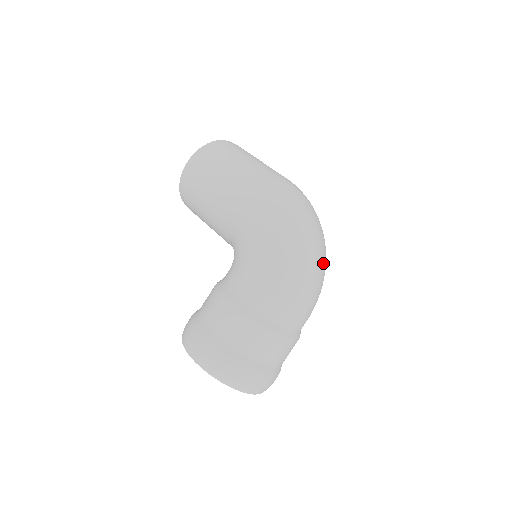
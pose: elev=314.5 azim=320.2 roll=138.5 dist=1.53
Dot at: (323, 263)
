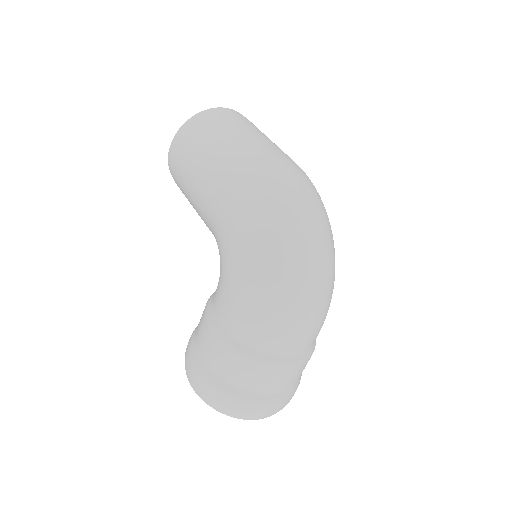
Dot at: (321, 272)
